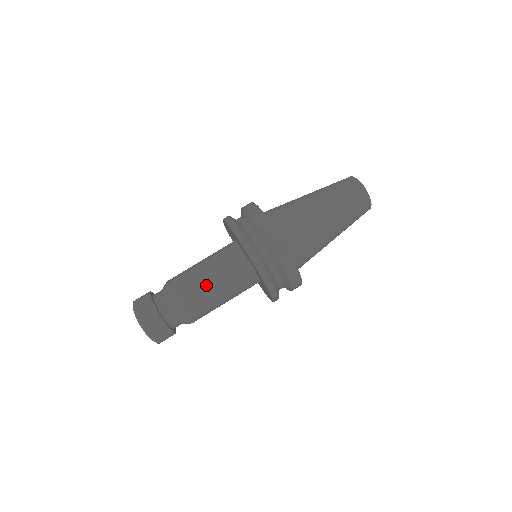
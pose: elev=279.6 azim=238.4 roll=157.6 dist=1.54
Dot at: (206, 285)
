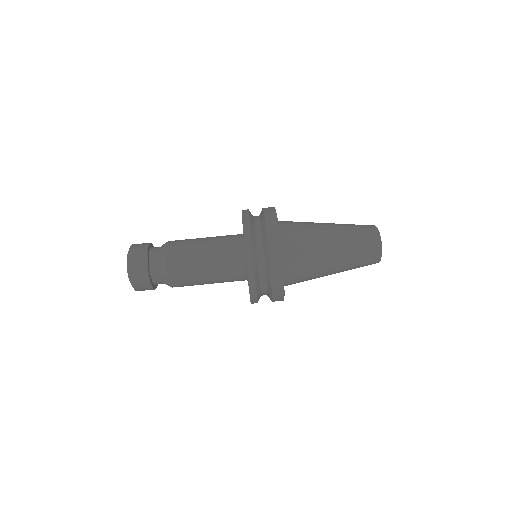
Dot at: (201, 278)
